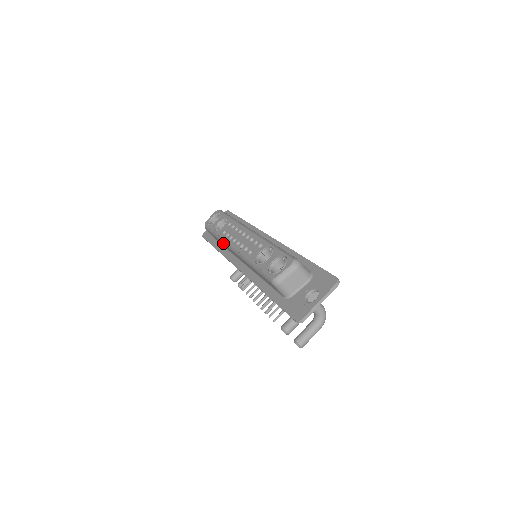
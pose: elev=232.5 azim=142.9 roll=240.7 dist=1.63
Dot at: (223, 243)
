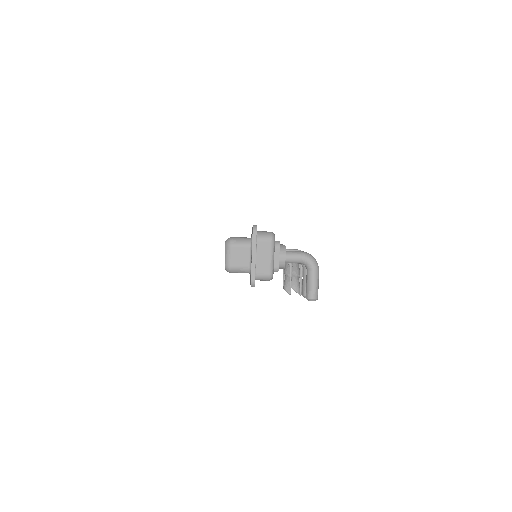
Dot at: occluded
